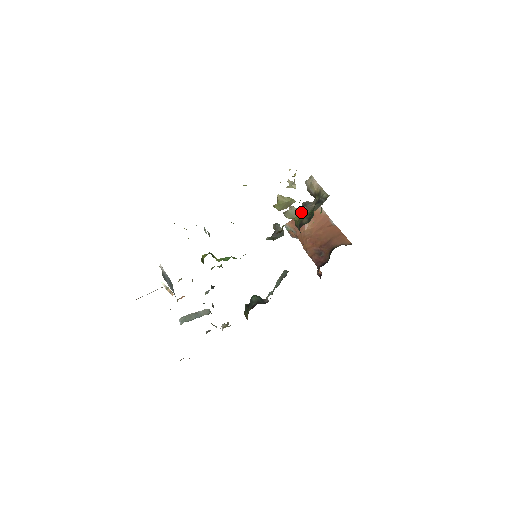
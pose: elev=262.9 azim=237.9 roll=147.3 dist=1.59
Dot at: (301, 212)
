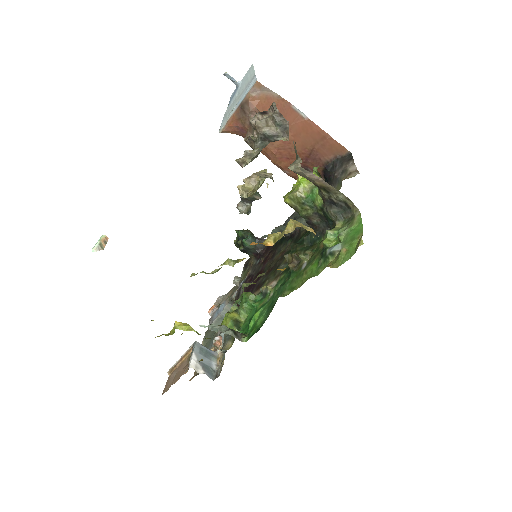
Dot at: occluded
